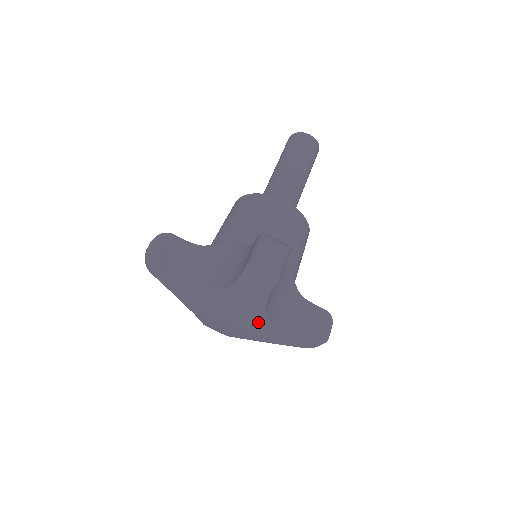
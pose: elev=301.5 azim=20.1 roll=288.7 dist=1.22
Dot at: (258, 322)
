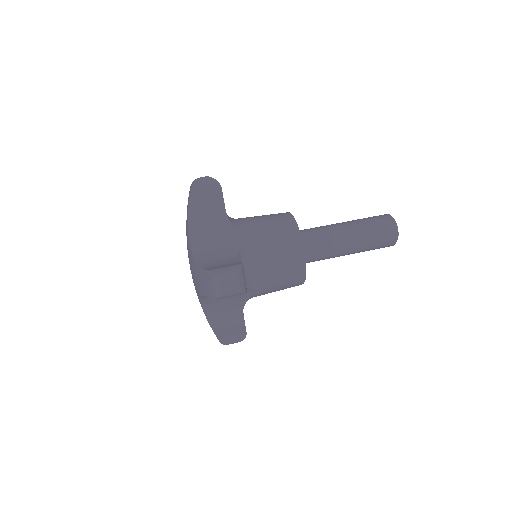
Dot at: (189, 251)
